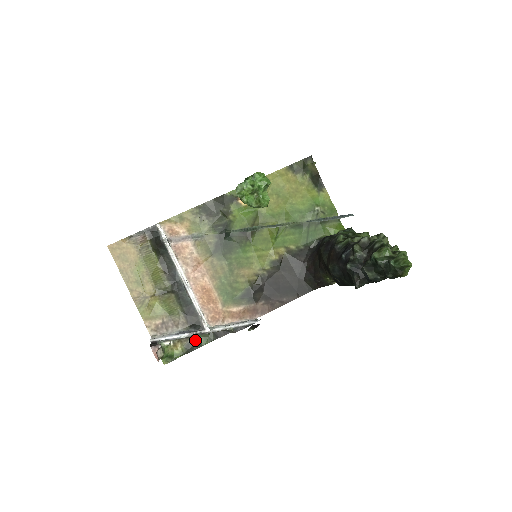
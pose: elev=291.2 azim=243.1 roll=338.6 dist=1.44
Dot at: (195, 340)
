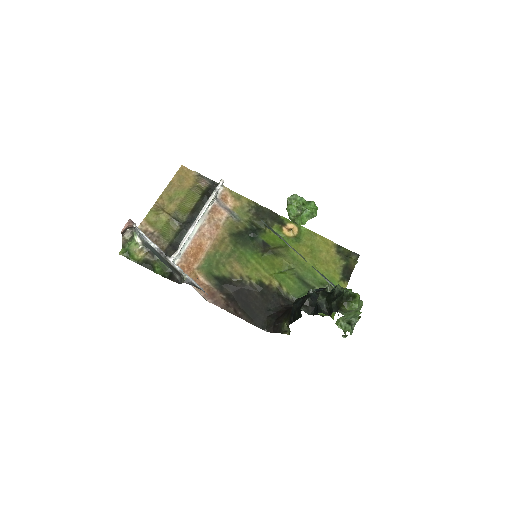
Dot at: (155, 264)
